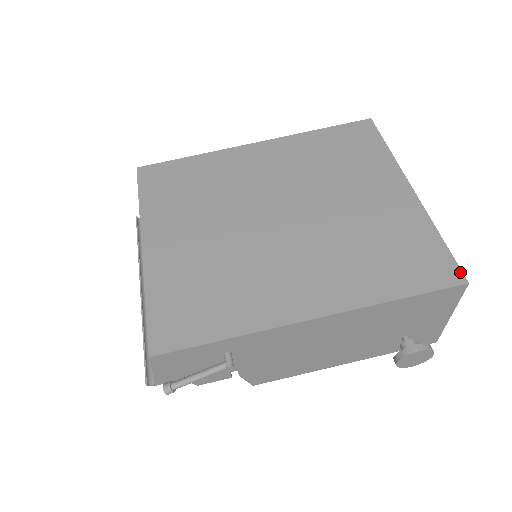
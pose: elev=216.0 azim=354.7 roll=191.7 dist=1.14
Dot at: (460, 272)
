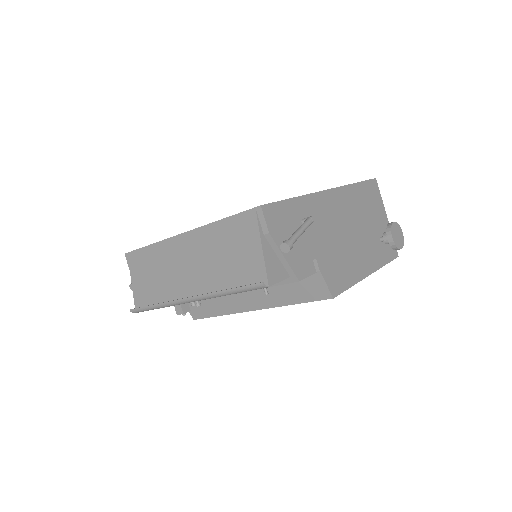
Dot at: occluded
